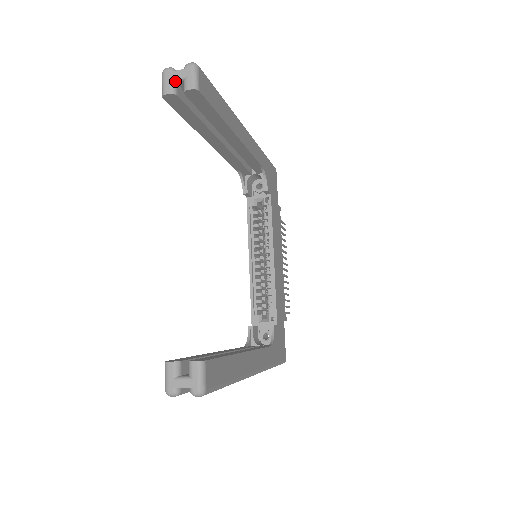
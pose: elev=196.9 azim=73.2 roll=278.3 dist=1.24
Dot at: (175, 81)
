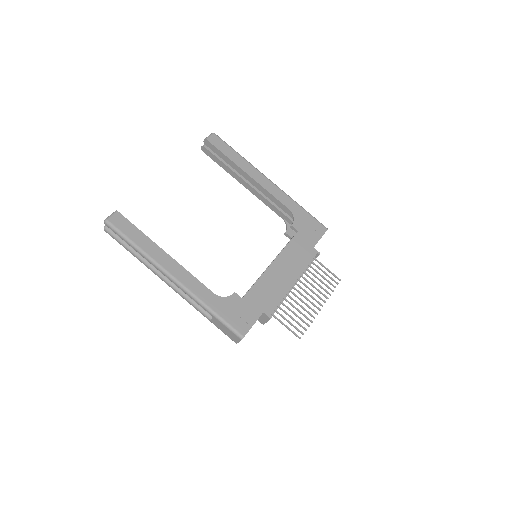
Dot at: occluded
